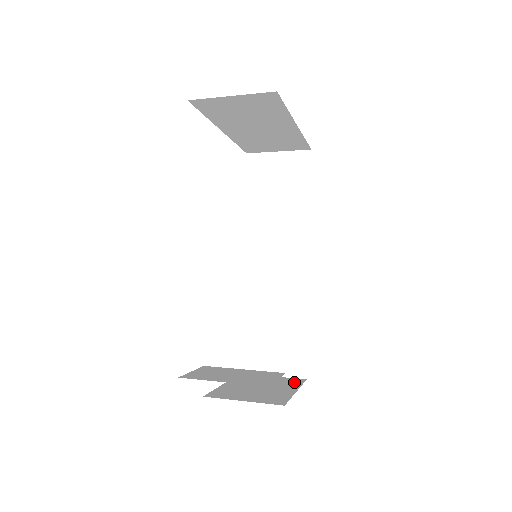
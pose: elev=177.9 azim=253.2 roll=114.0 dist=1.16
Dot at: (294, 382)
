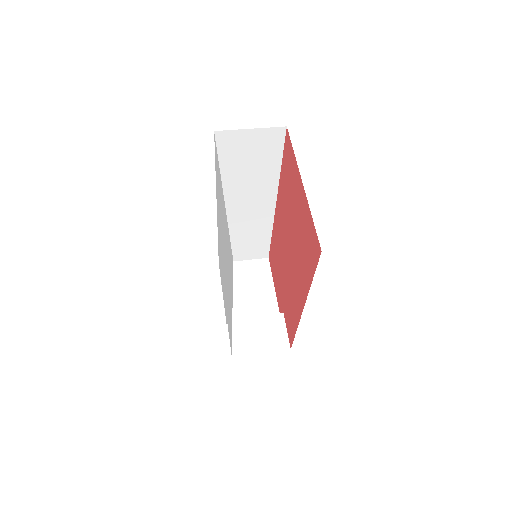
Dot at: (264, 269)
